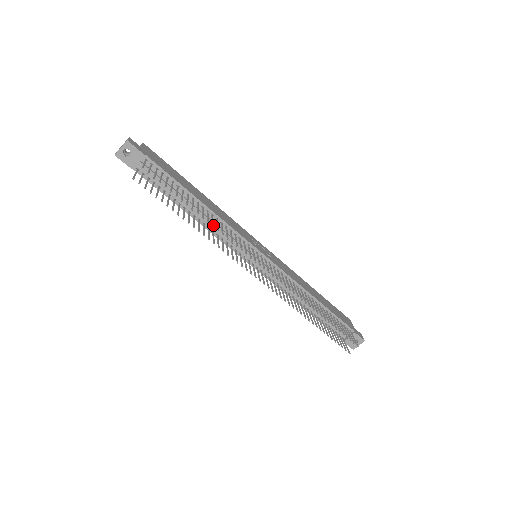
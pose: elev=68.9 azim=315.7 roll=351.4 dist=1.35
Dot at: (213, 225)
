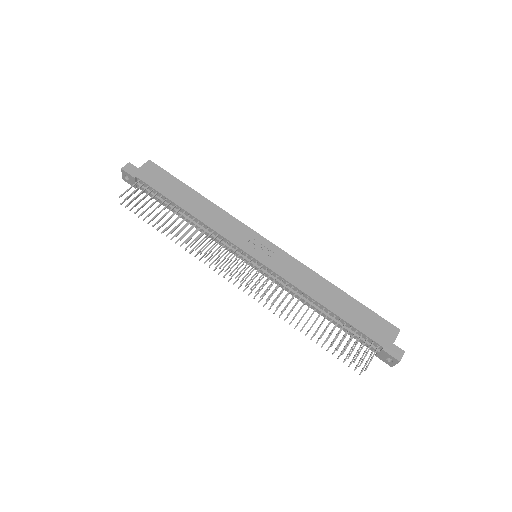
Dot at: (182, 238)
